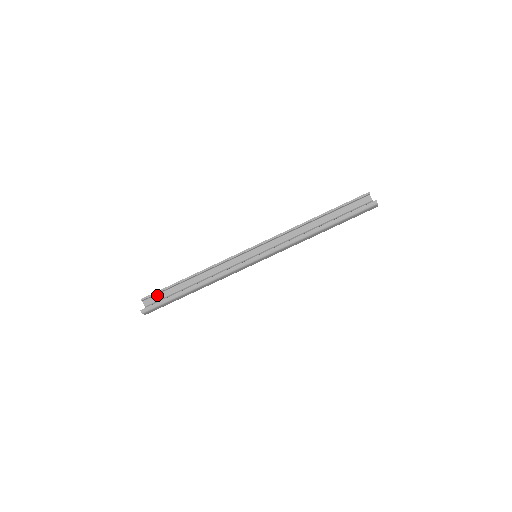
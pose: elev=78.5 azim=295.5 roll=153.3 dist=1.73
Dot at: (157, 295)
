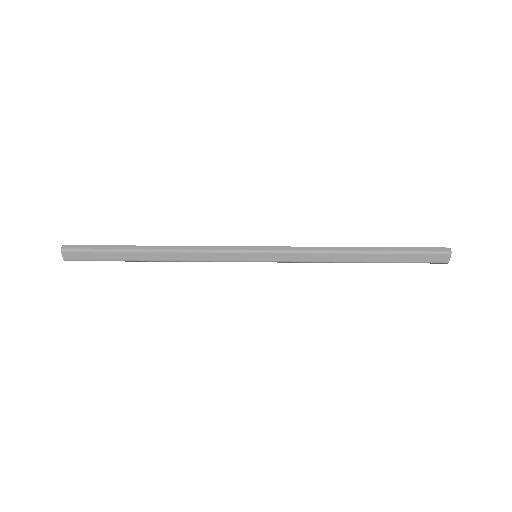
Dot at: occluded
